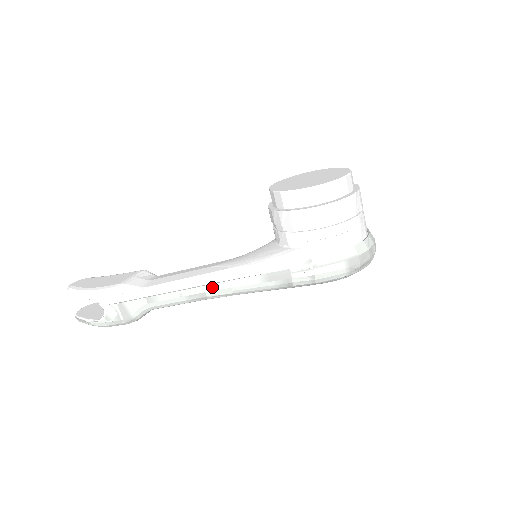
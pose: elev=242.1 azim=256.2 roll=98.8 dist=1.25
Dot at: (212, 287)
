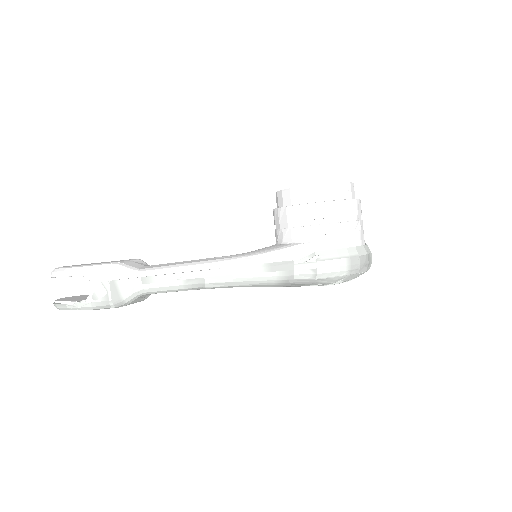
Dot at: (212, 272)
